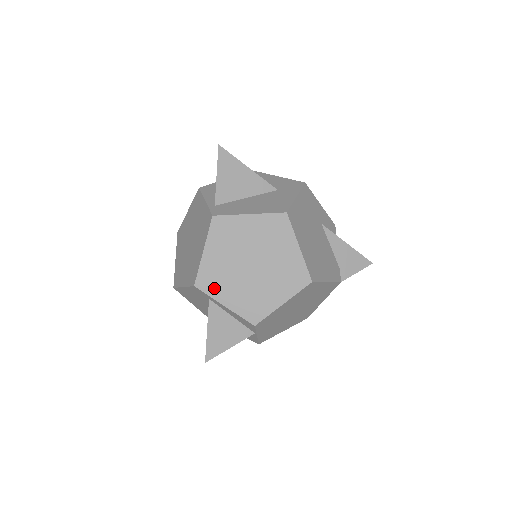
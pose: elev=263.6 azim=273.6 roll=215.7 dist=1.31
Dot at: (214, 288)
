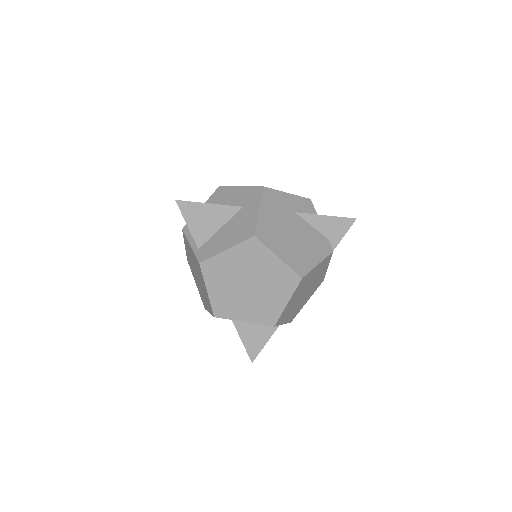
Dot at: (229, 313)
